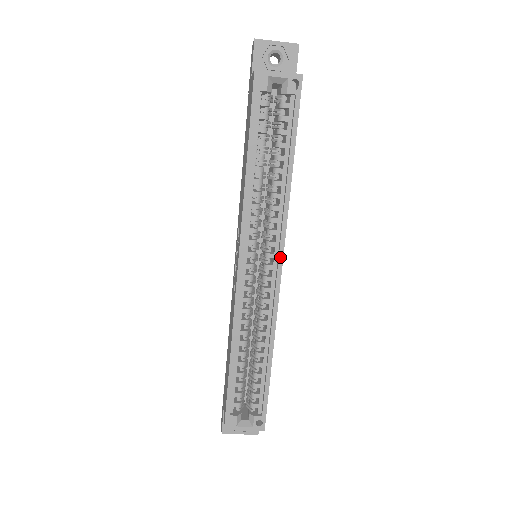
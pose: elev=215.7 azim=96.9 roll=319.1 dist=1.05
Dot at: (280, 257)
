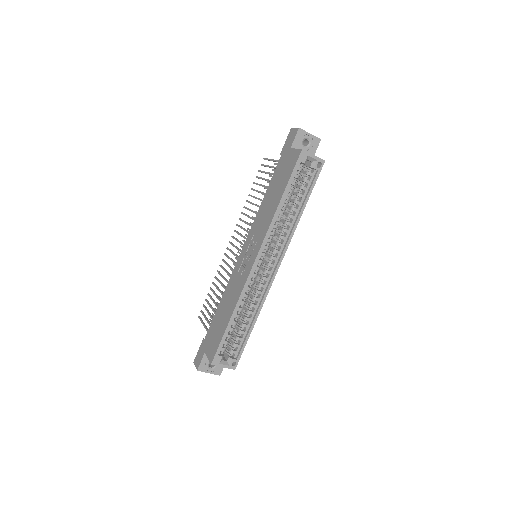
Dot at: (280, 261)
